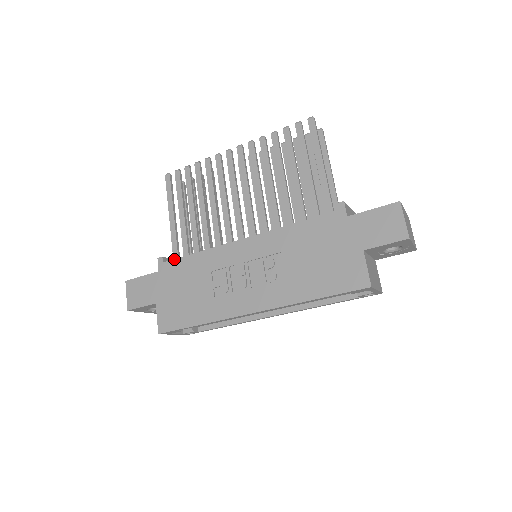
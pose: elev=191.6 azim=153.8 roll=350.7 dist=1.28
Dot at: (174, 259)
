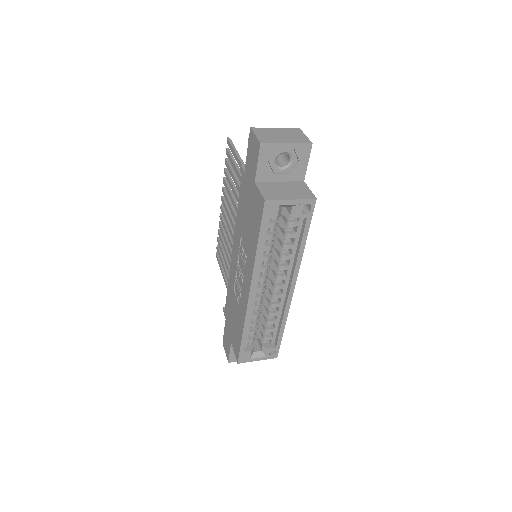
Dot at: occluded
